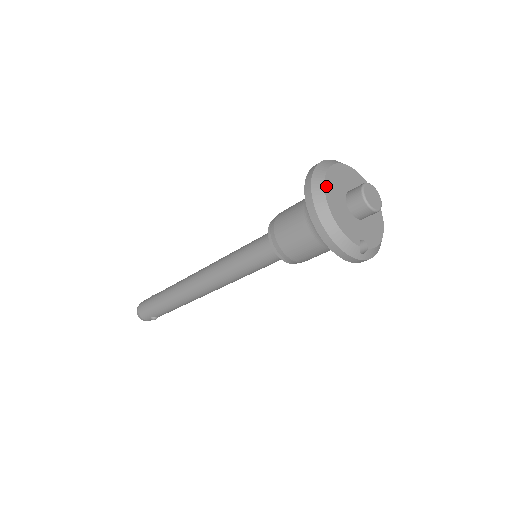
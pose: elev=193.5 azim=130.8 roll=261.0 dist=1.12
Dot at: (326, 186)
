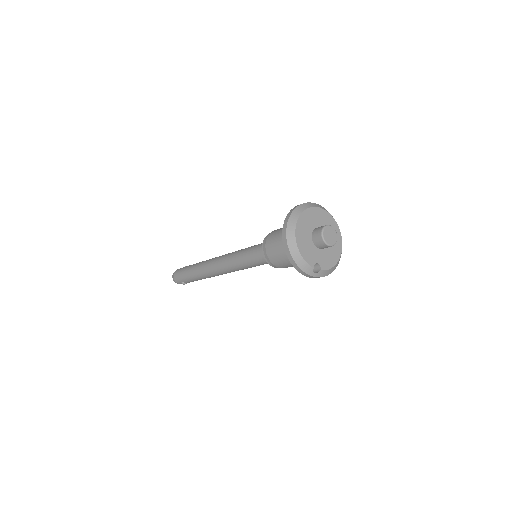
Dot at: (298, 223)
